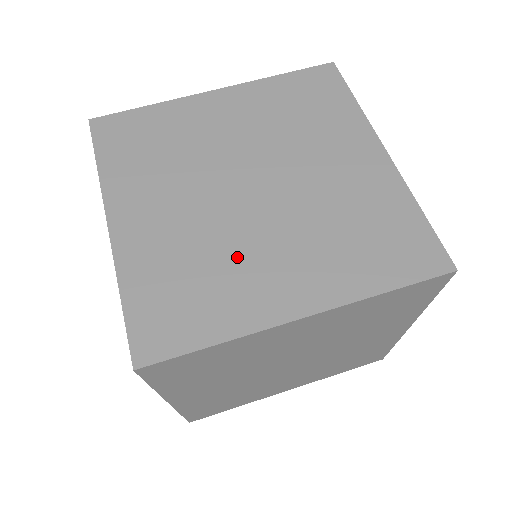
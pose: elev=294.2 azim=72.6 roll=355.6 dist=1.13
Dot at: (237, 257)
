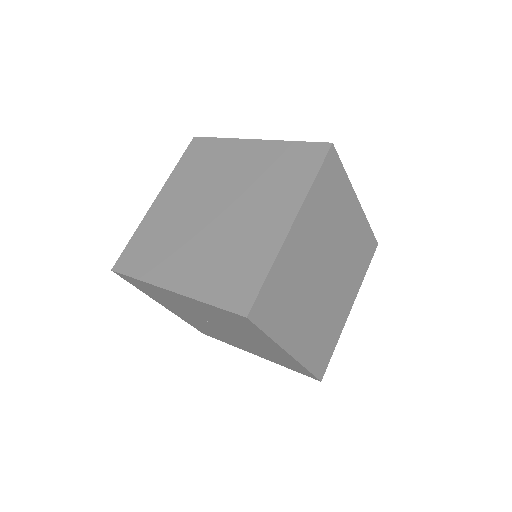
Dot at: (240, 237)
